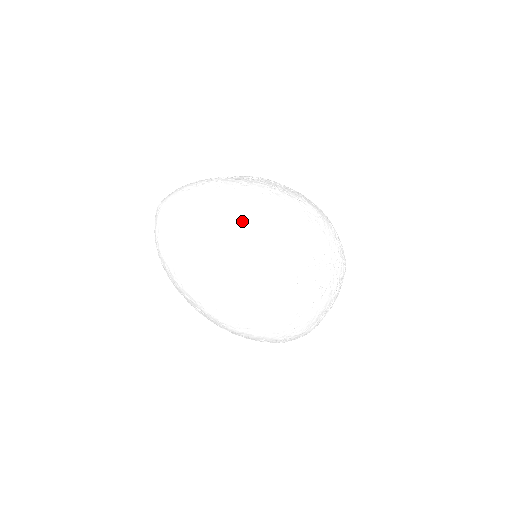
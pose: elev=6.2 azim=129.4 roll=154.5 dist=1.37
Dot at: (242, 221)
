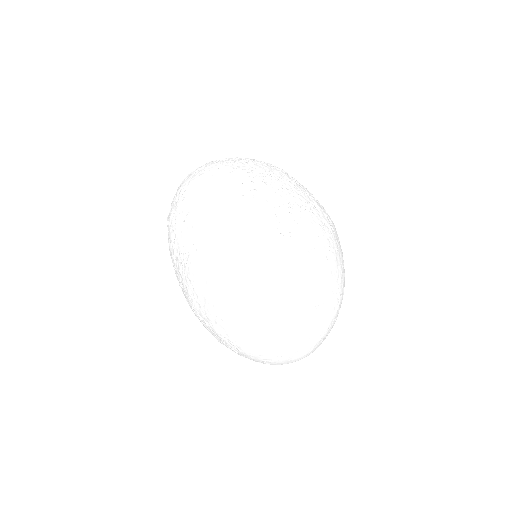
Dot at: (332, 310)
